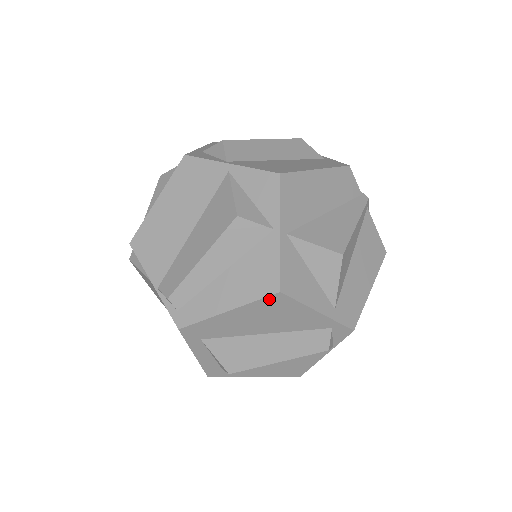
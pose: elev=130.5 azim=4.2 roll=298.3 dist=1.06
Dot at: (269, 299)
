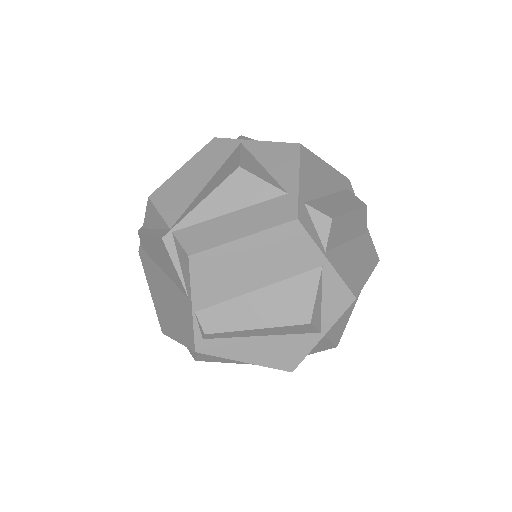
Dot at: (280, 369)
